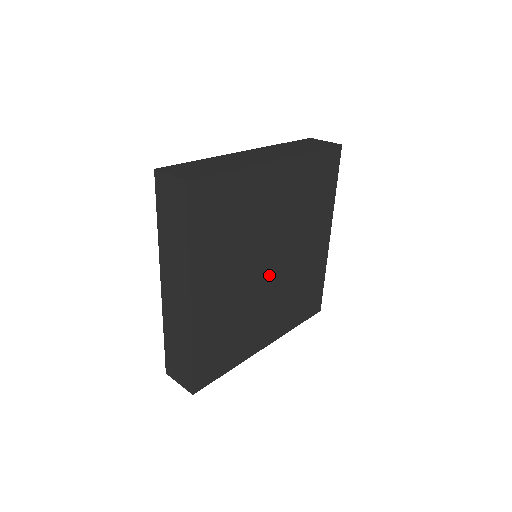
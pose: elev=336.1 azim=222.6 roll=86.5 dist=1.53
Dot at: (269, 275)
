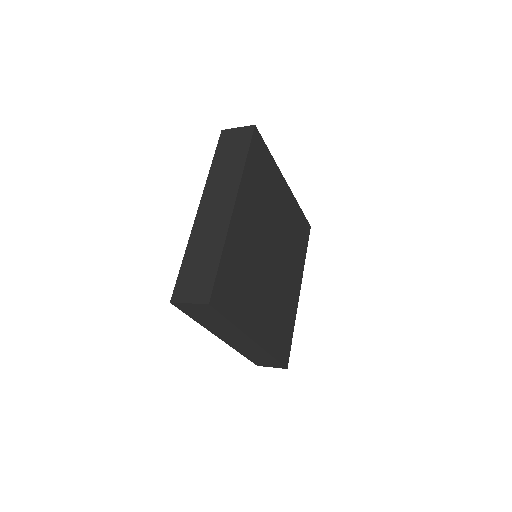
Dot at: (269, 265)
